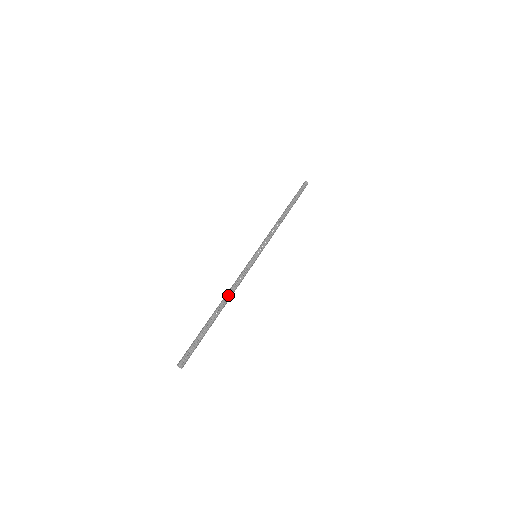
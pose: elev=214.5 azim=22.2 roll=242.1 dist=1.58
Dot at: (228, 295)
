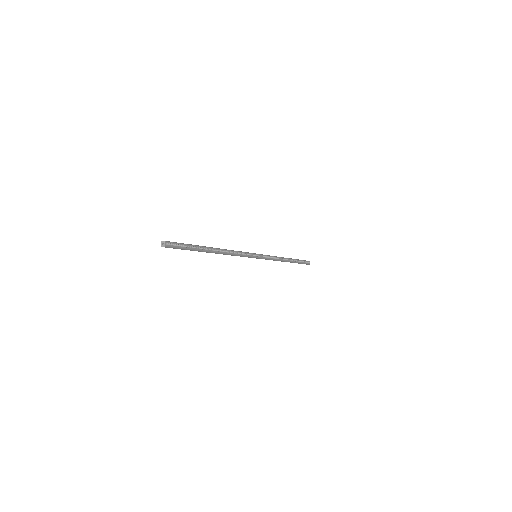
Dot at: (224, 251)
